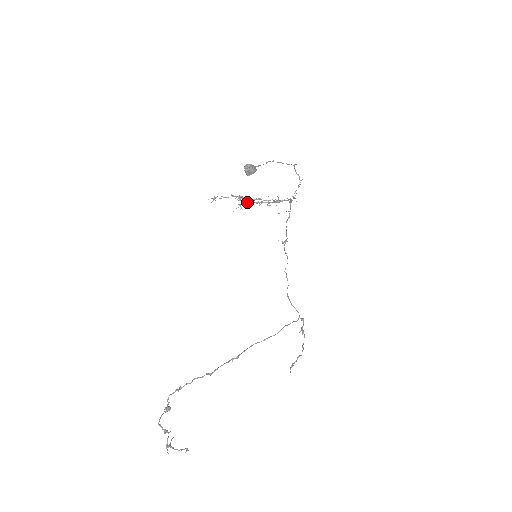
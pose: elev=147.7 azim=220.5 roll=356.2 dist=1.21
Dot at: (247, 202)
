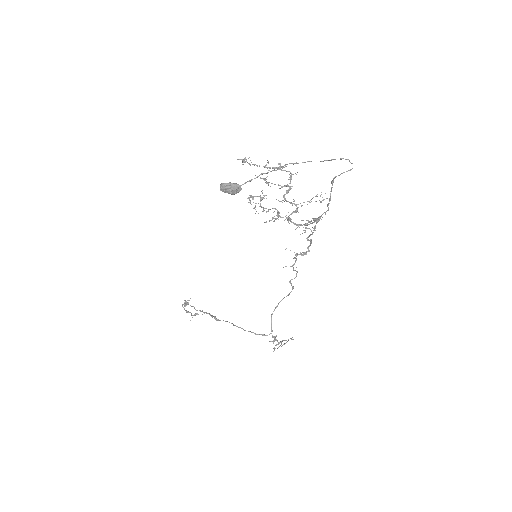
Dot at: (259, 196)
